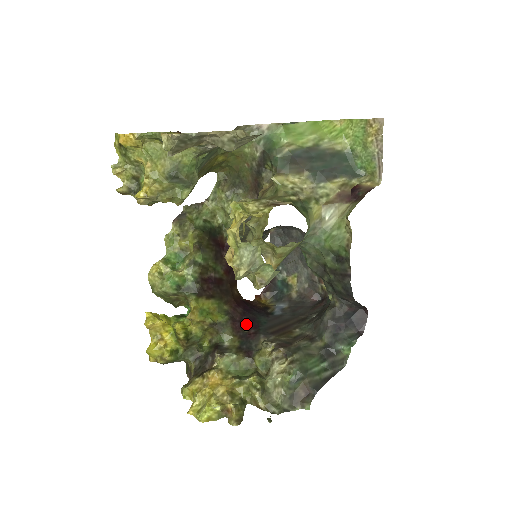
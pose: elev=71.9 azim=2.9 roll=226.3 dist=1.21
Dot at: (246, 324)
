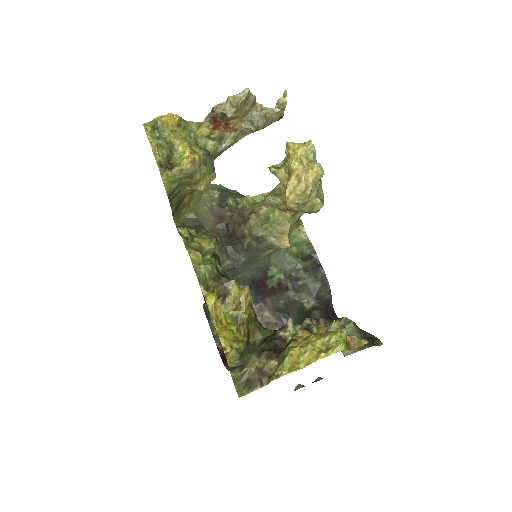
Dot at: occluded
